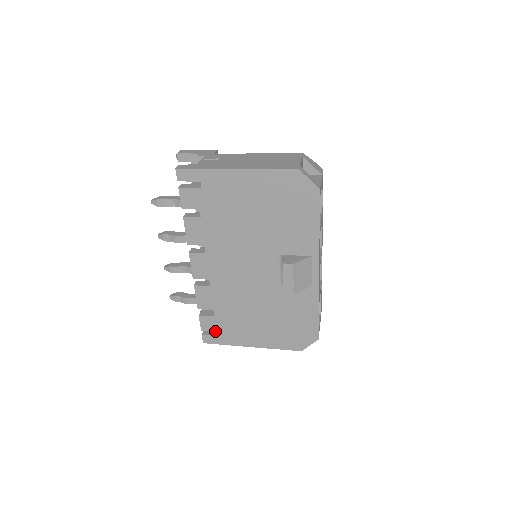
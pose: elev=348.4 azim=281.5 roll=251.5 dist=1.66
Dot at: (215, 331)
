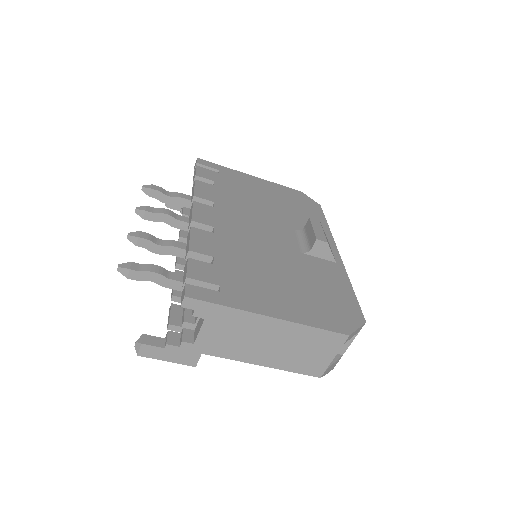
Dot at: (211, 283)
